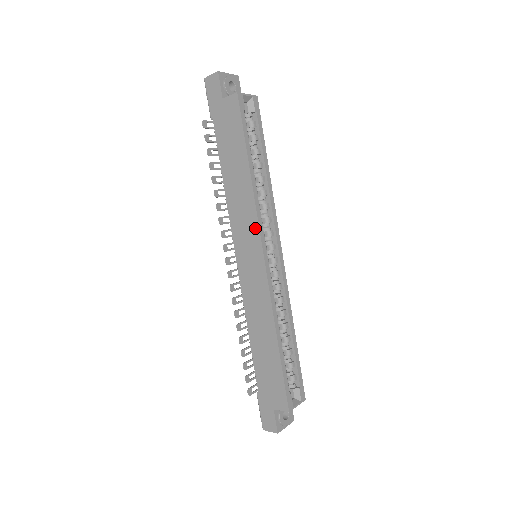
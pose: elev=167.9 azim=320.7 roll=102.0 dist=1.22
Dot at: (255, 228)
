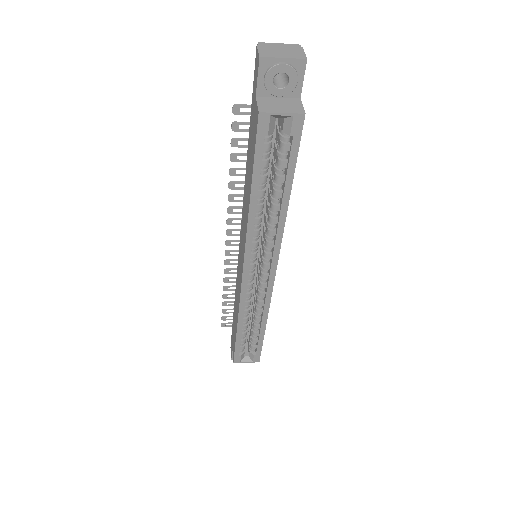
Dot at: (244, 248)
